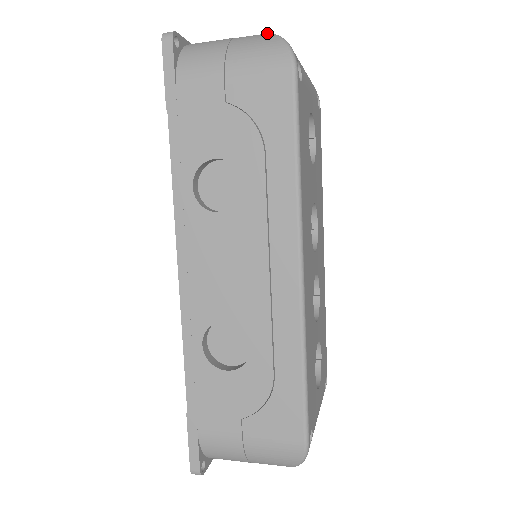
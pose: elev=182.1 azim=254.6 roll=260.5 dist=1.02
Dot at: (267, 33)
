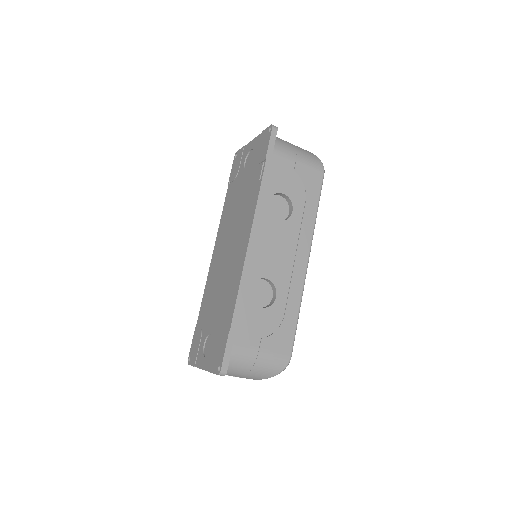
Dot at: occluded
